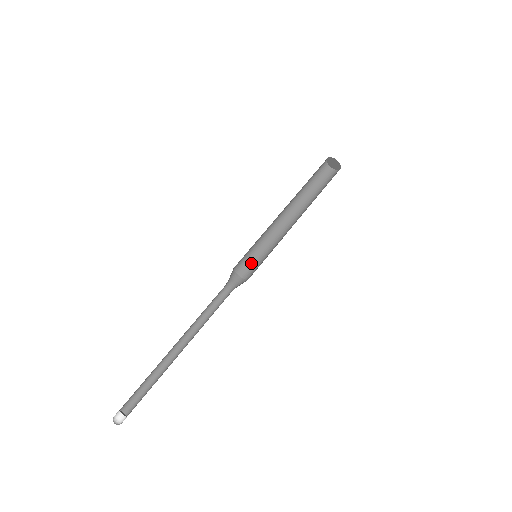
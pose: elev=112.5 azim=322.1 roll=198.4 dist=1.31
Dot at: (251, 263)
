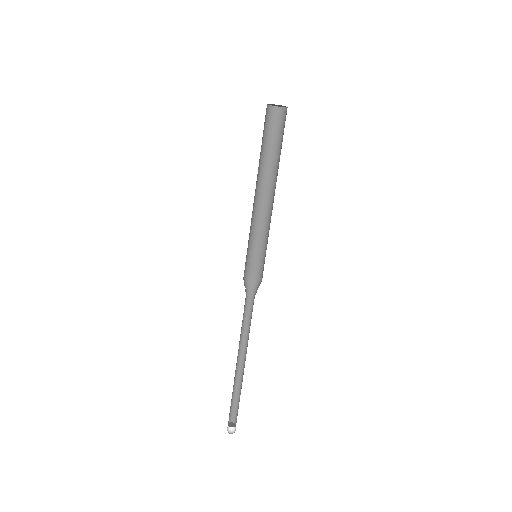
Dot at: (255, 260)
